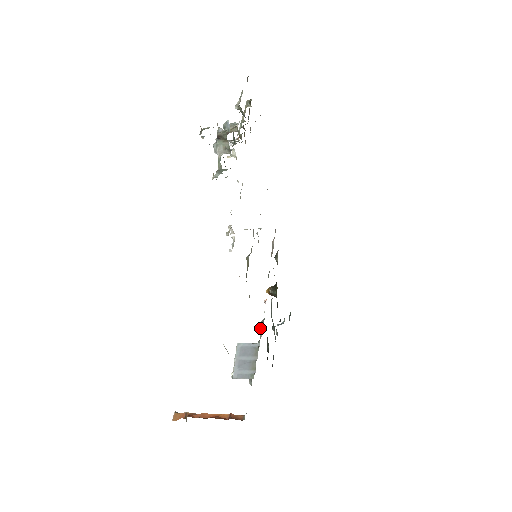
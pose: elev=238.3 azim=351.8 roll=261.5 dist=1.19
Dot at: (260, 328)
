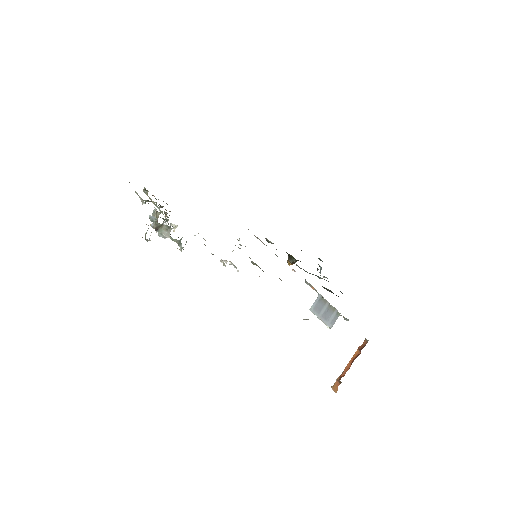
Dot at: occluded
